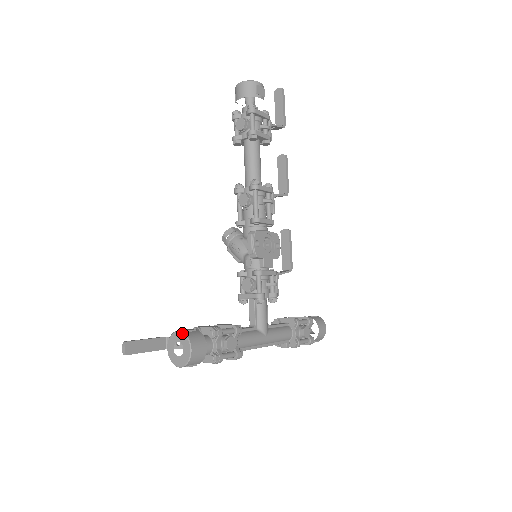
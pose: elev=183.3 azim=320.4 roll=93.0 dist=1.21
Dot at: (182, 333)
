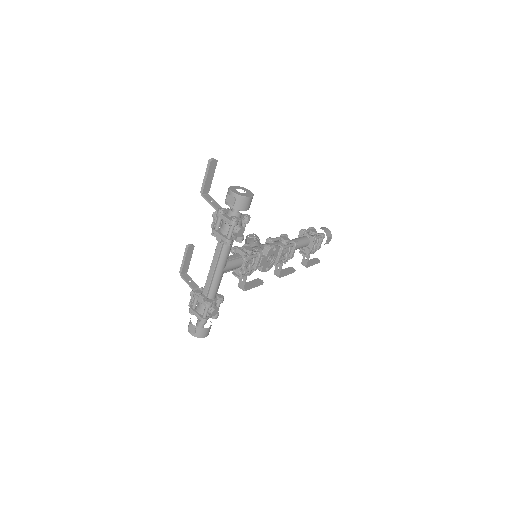
Dot at: occluded
